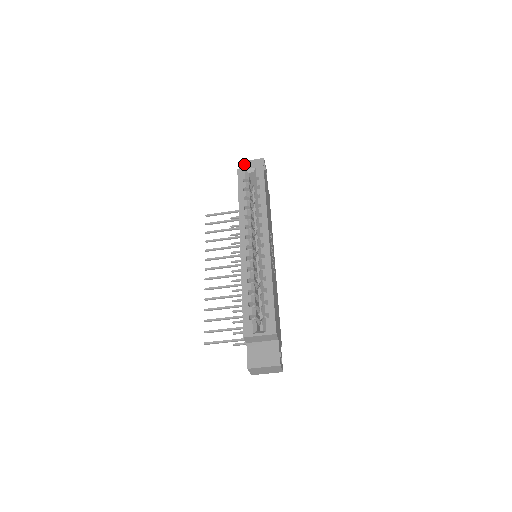
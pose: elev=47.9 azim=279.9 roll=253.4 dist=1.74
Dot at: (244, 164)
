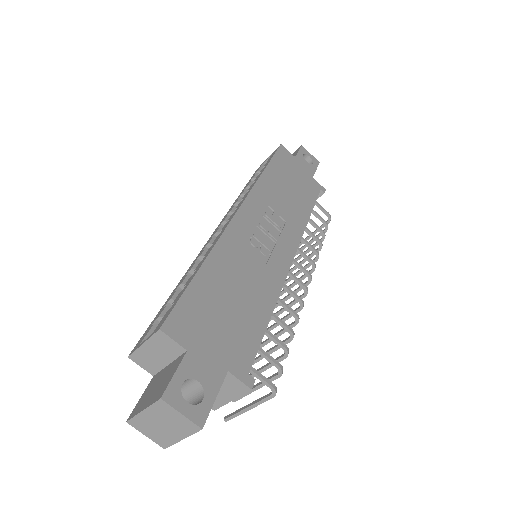
Dot at: occluded
